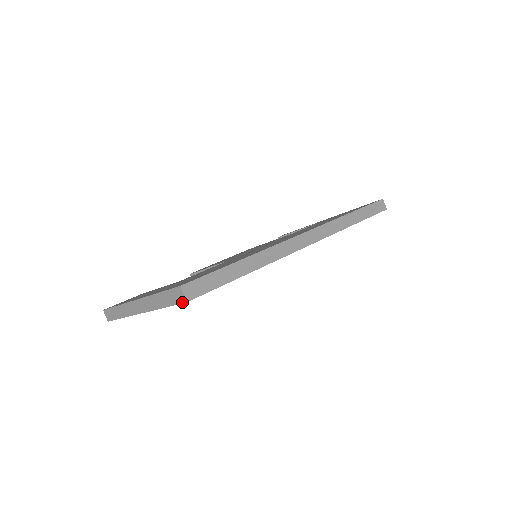
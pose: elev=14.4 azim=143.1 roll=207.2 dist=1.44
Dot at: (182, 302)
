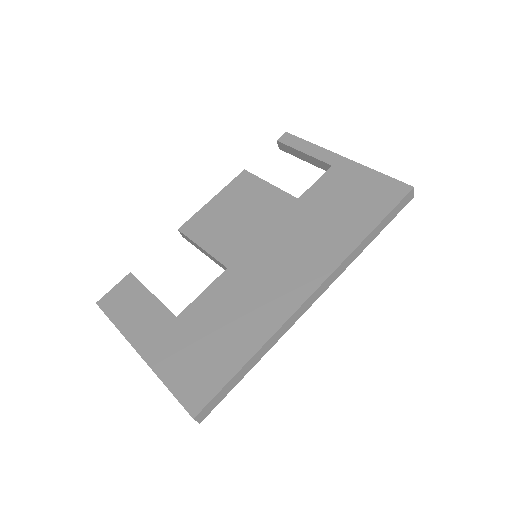
Dot at: occluded
